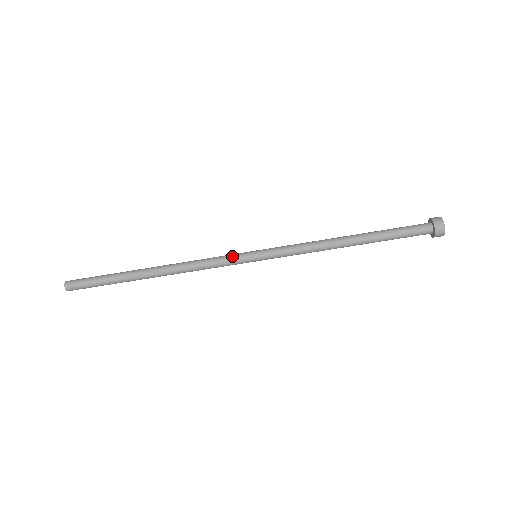
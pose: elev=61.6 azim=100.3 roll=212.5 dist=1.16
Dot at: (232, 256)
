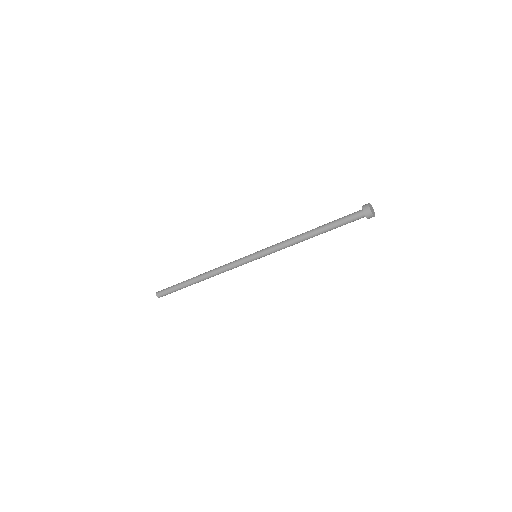
Dot at: (241, 258)
